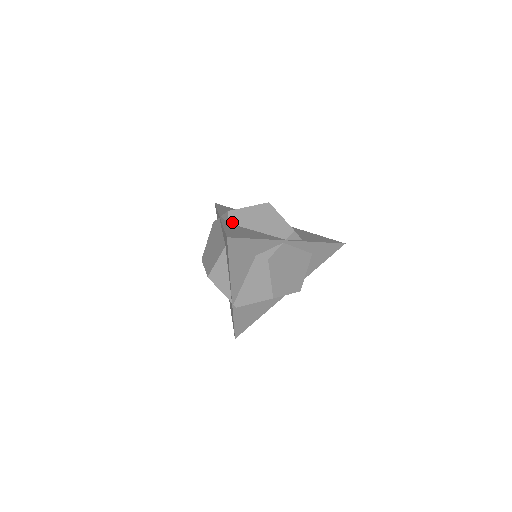
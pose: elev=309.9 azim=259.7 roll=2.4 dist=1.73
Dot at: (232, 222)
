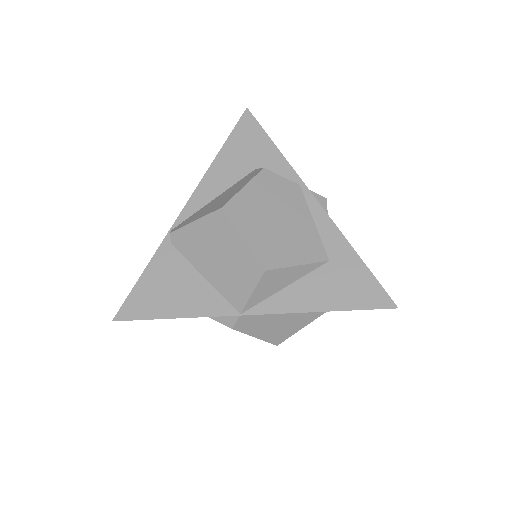
Dot at: occluded
